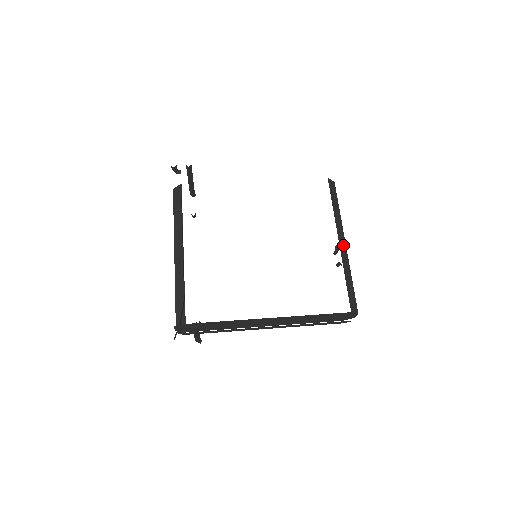
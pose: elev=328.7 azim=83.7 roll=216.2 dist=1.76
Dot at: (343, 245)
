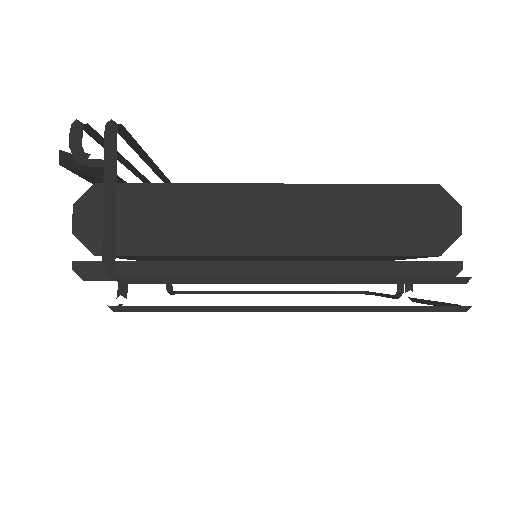
Dot at: occluded
